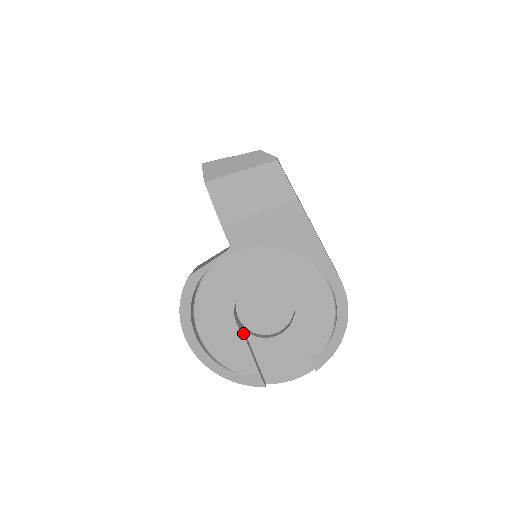
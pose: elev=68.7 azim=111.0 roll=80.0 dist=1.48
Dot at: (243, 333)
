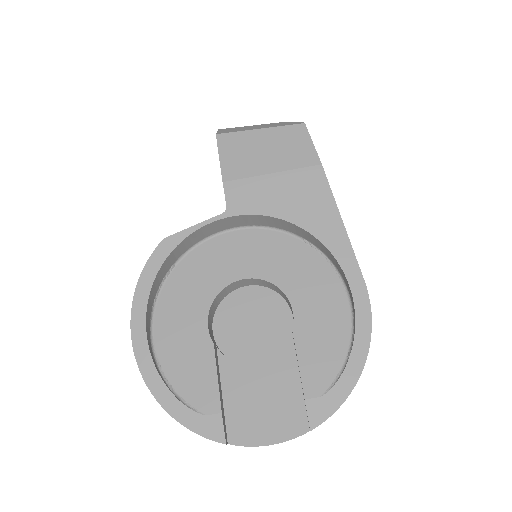
Dot at: (214, 344)
